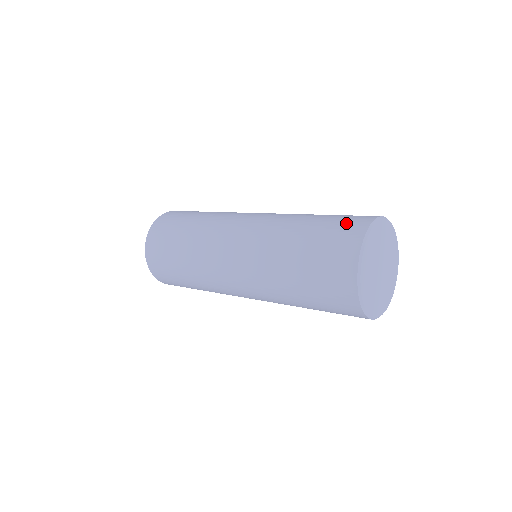
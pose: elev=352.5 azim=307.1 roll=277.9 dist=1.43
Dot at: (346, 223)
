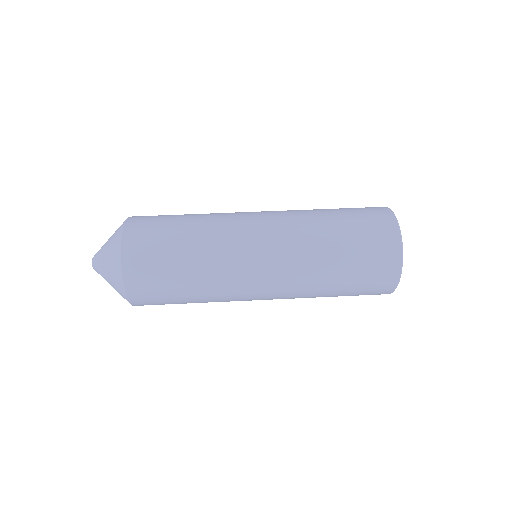
Dot at: (378, 276)
